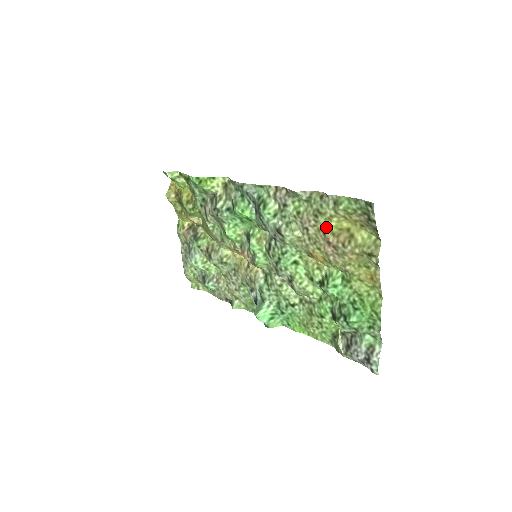
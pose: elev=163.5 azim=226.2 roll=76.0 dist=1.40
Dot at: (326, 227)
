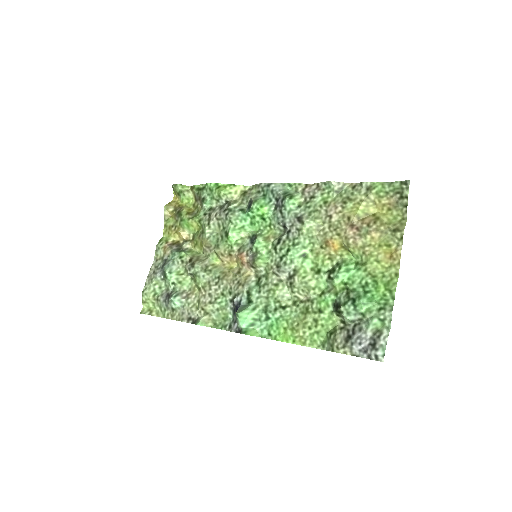
Dot at: (353, 212)
